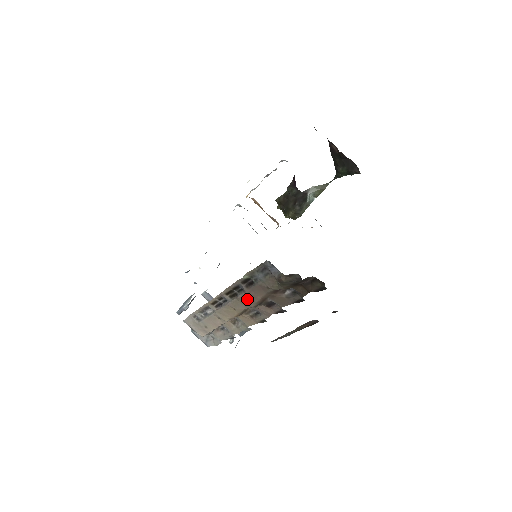
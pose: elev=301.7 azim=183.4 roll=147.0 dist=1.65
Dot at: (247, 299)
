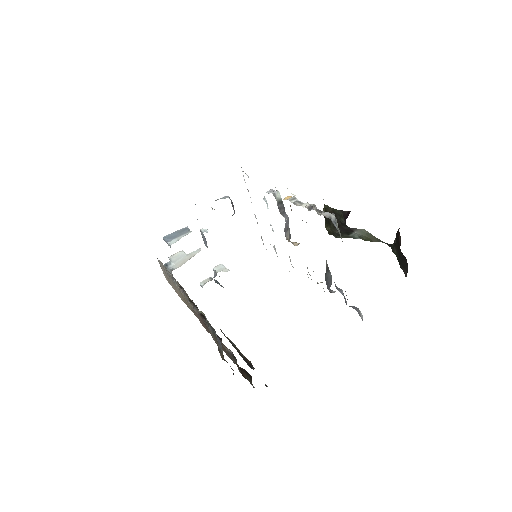
Dot at: occluded
